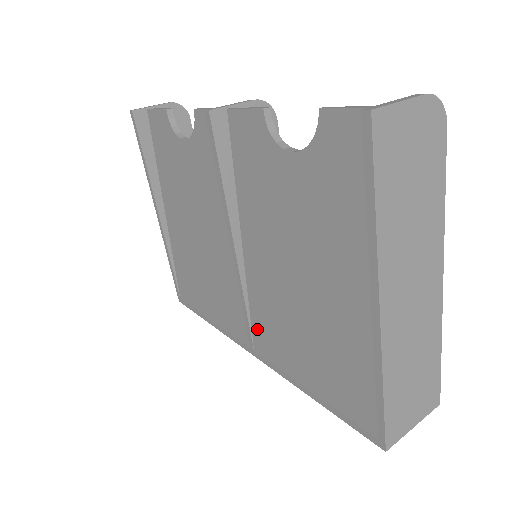
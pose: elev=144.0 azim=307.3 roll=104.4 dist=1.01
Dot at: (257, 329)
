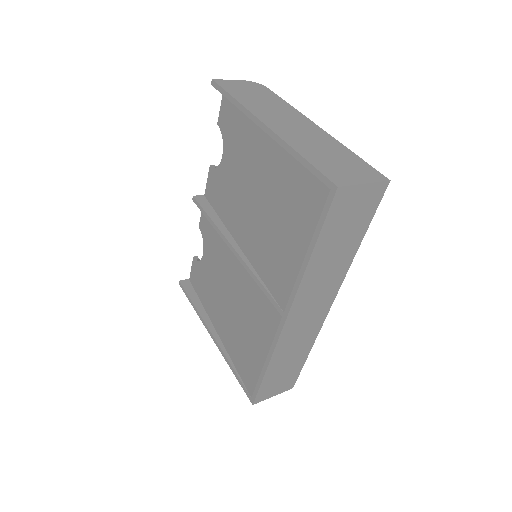
Dot at: (273, 287)
